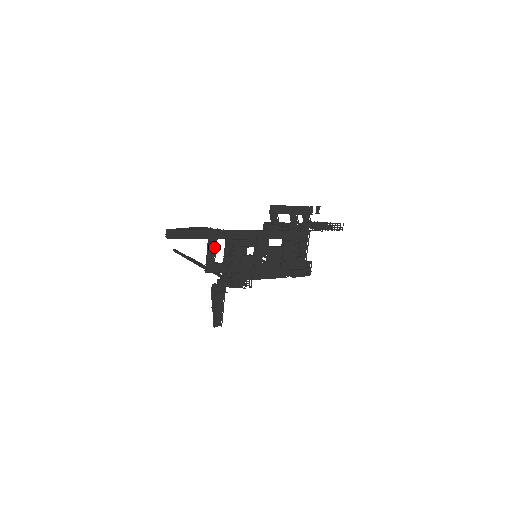
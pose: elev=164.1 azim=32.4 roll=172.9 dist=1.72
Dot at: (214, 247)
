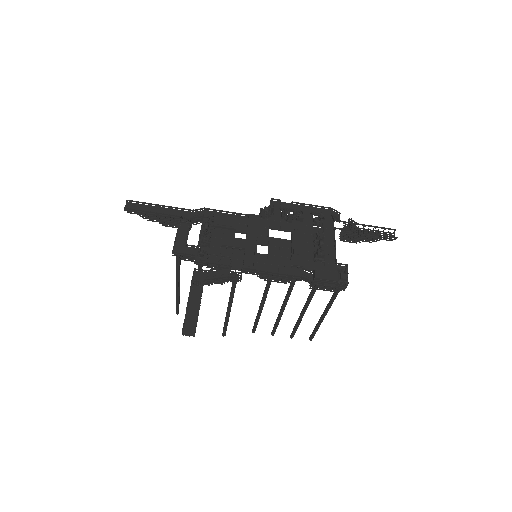
Dot at: (188, 229)
